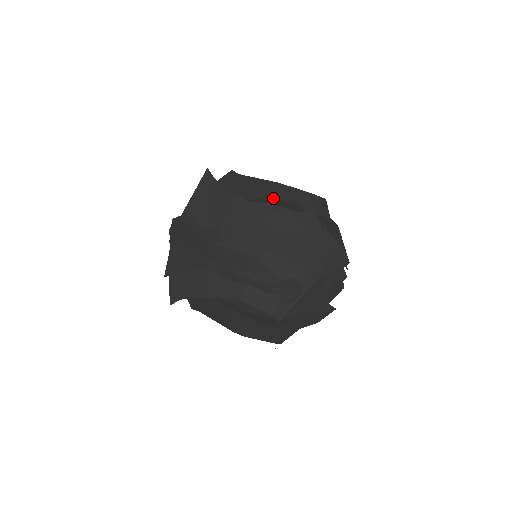
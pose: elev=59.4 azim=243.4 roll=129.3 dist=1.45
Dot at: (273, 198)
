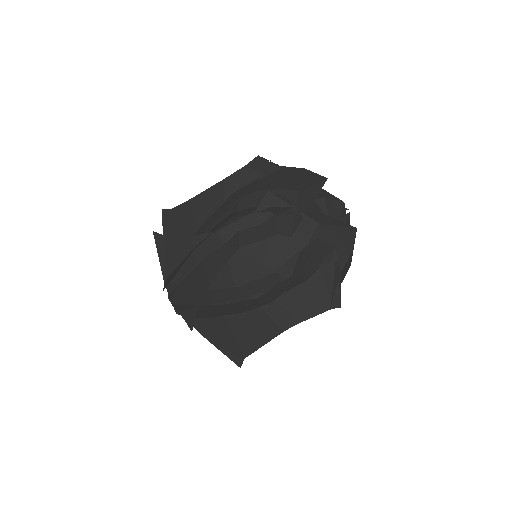
Dot at: occluded
